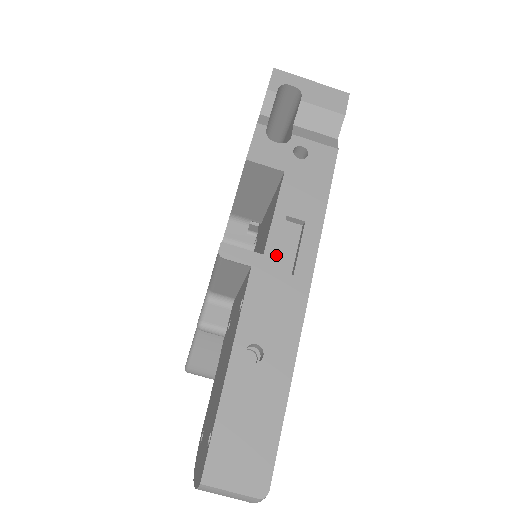
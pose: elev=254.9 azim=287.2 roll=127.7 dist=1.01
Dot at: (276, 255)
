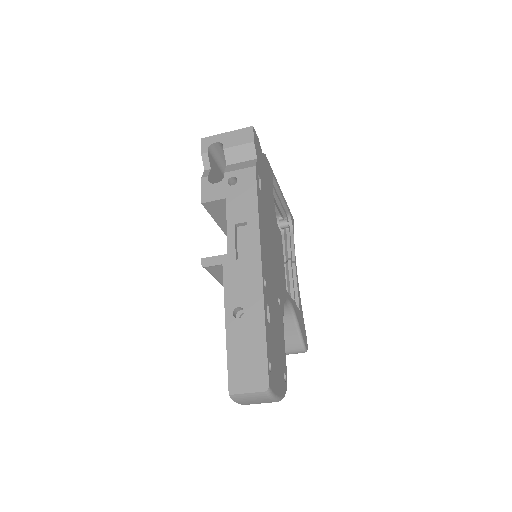
Dot at: (235, 251)
